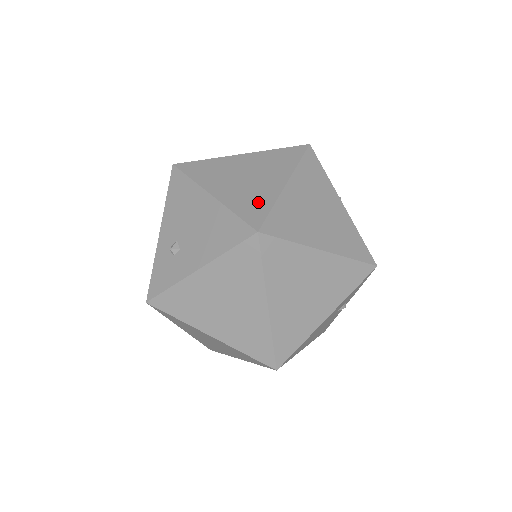
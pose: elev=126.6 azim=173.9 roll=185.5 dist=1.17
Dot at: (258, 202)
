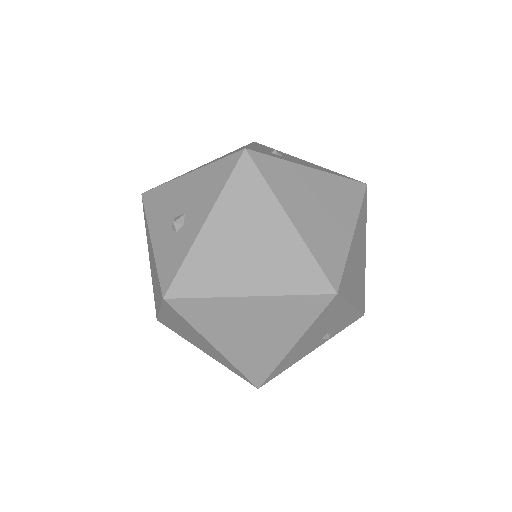
Dot at: occluded
